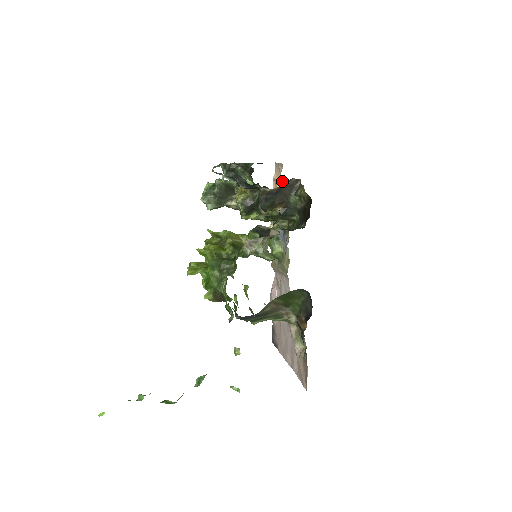
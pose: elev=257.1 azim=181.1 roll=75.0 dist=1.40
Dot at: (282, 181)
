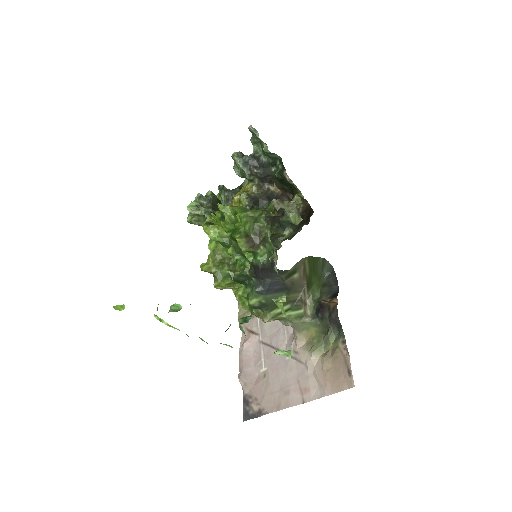
Dot at: occluded
